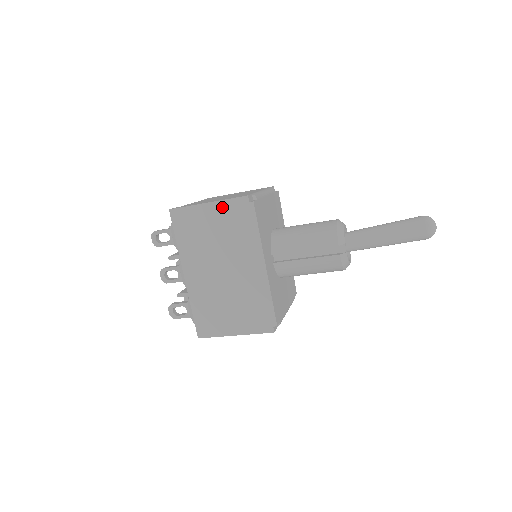
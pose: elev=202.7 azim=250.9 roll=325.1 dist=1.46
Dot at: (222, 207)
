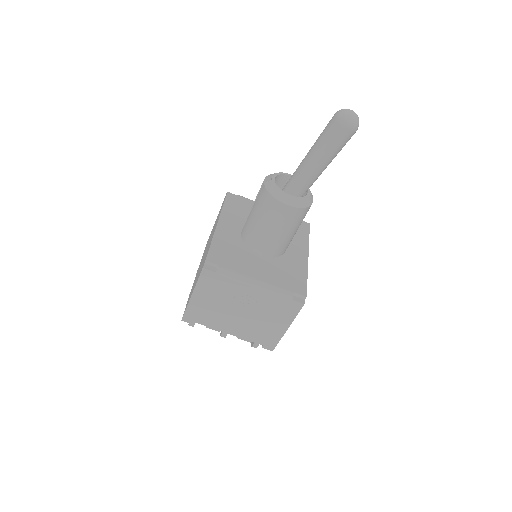
Dot at: occluded
